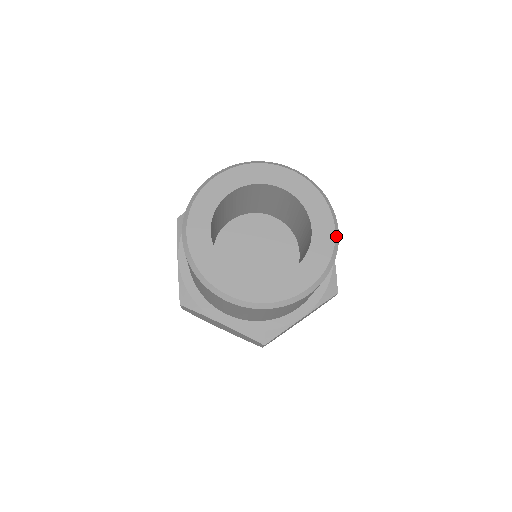
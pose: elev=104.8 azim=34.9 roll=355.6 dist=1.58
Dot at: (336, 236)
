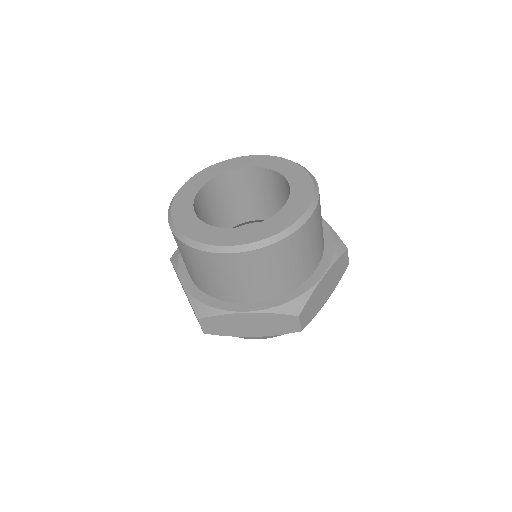
Dot at: (310, 175)
